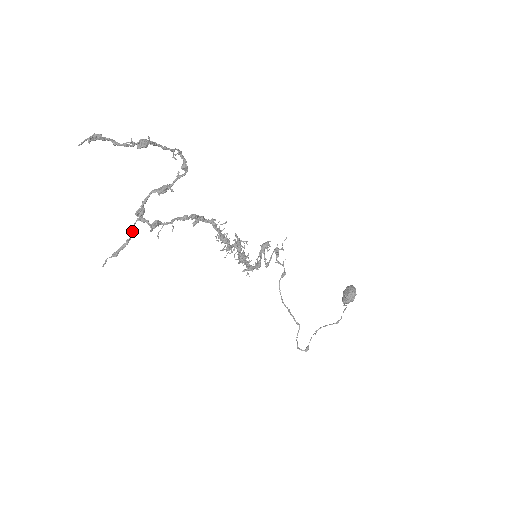
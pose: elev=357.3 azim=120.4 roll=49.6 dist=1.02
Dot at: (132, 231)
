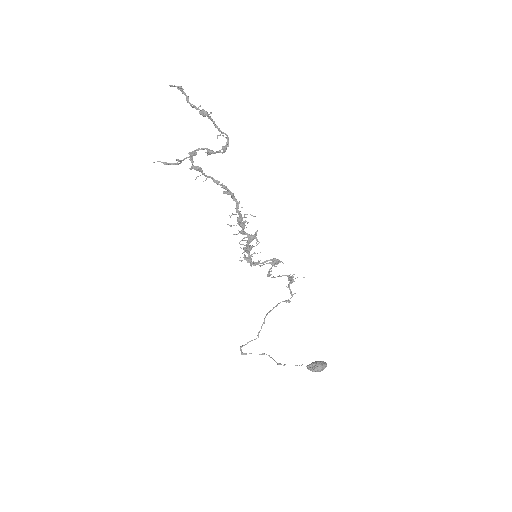
Dot at: (182, 160)
